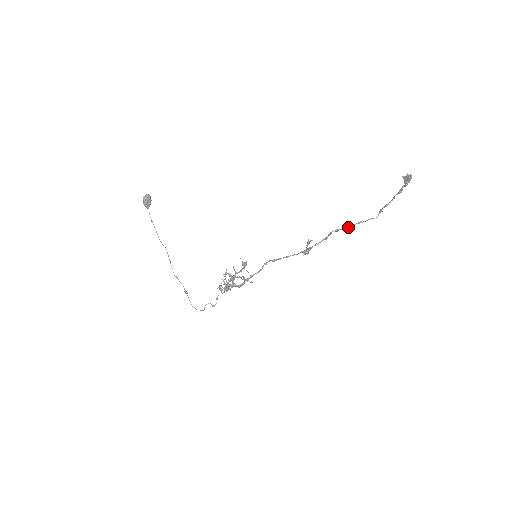
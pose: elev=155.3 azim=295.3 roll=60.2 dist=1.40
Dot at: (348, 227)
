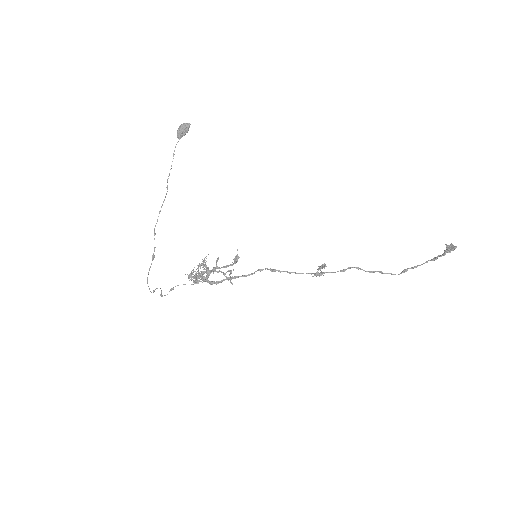
Dot at: (368, 271)
